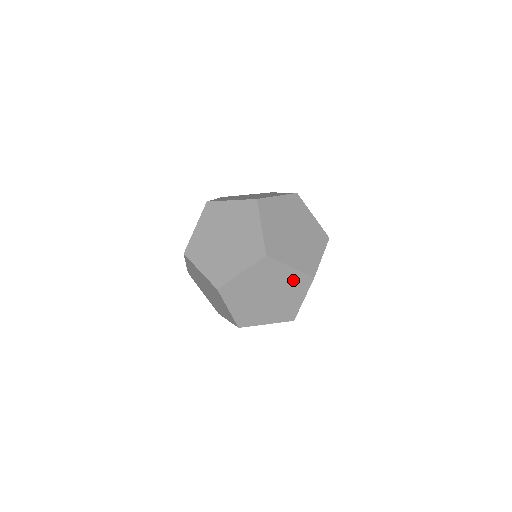
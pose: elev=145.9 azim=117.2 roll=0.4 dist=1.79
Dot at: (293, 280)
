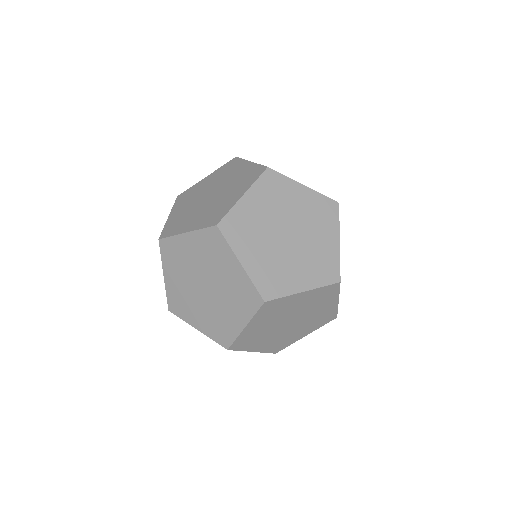
Dot at: (314, 207)
